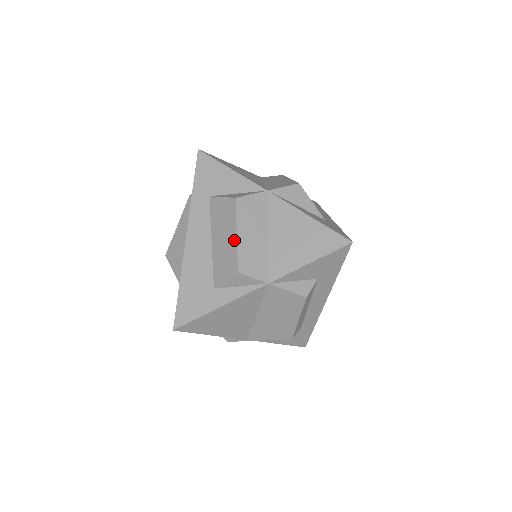
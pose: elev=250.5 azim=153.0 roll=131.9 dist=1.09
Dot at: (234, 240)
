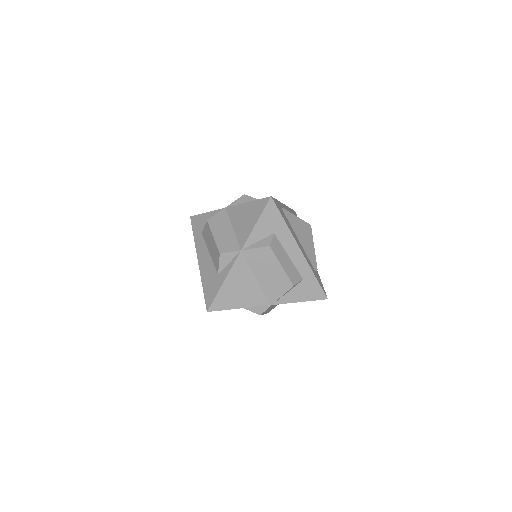
Dot at: (213, 240)
